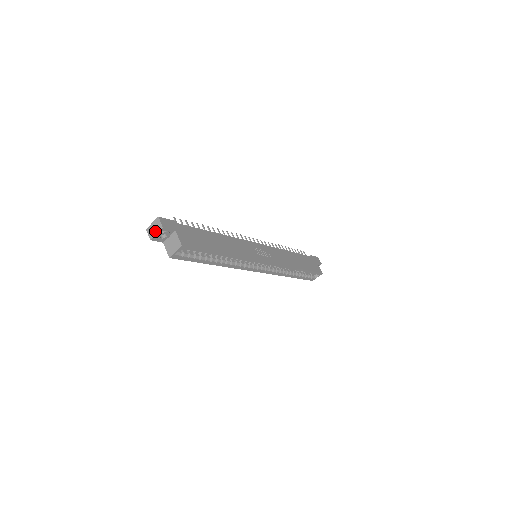
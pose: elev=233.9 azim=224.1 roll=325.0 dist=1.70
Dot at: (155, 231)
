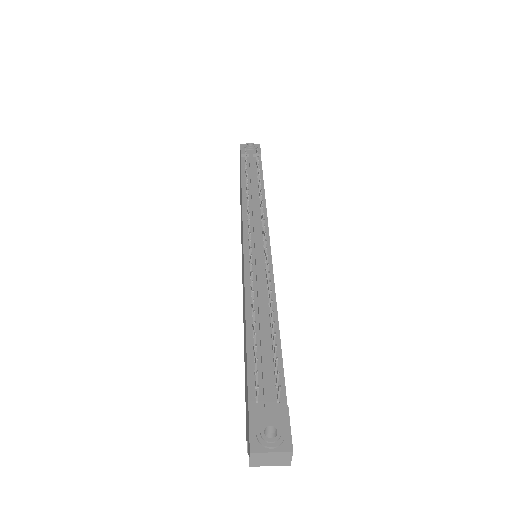
Dot at: (270, 463)
